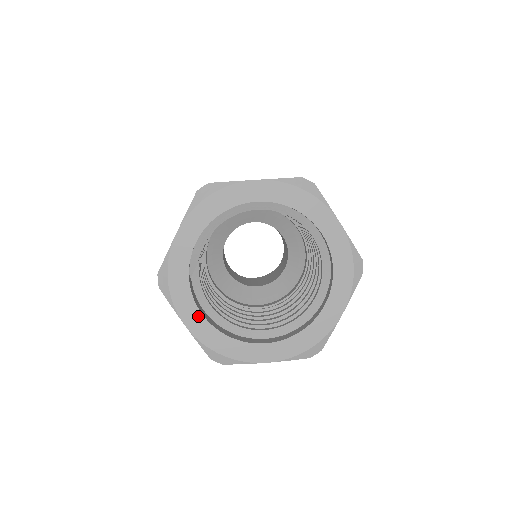
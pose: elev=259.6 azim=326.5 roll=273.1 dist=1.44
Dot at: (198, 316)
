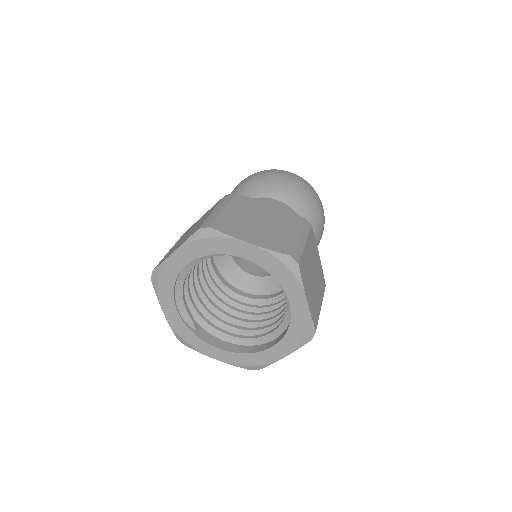
Dot at: (218, 351)
